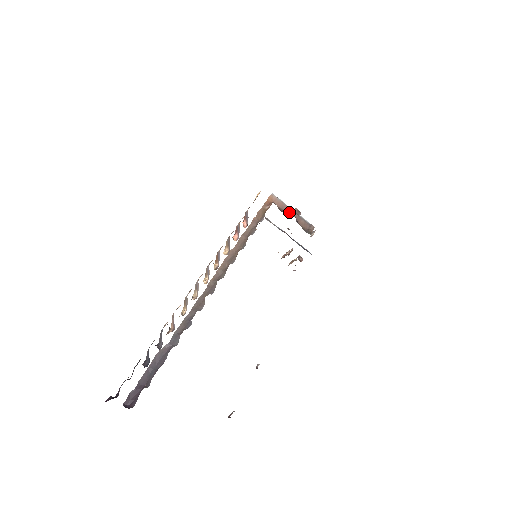
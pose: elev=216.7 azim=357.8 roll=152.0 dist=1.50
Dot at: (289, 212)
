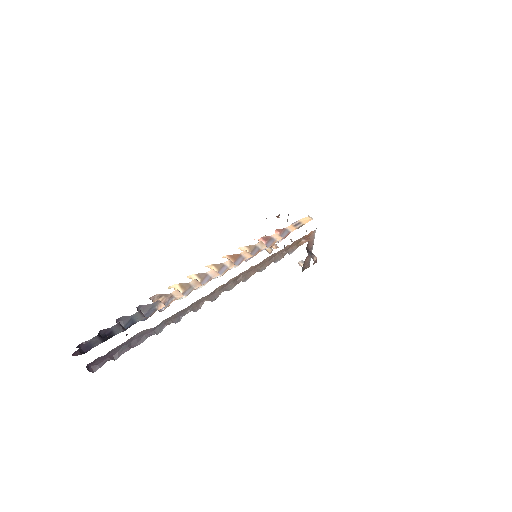
Dot at: (309, 249)
